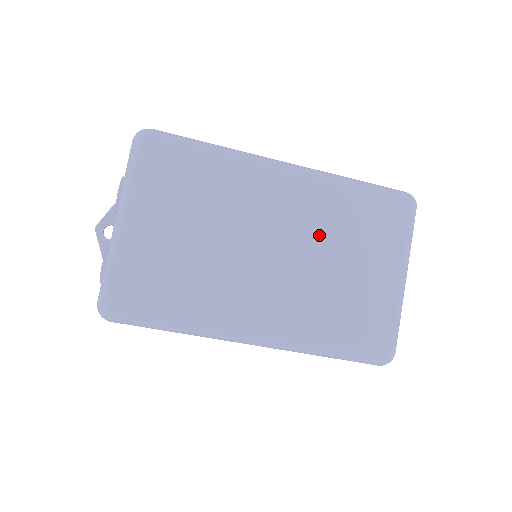
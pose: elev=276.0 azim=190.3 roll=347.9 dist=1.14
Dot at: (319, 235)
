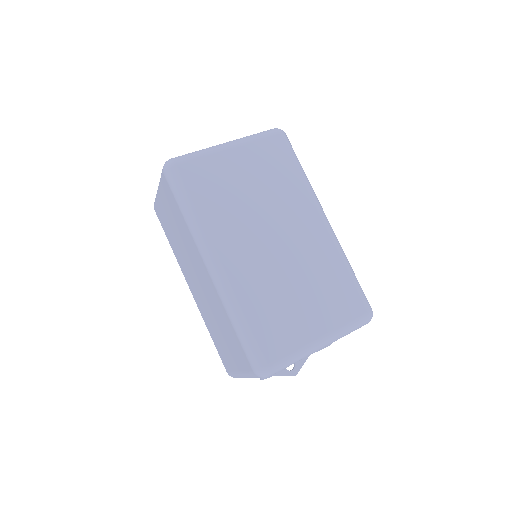
Dot at: (305, 264)
